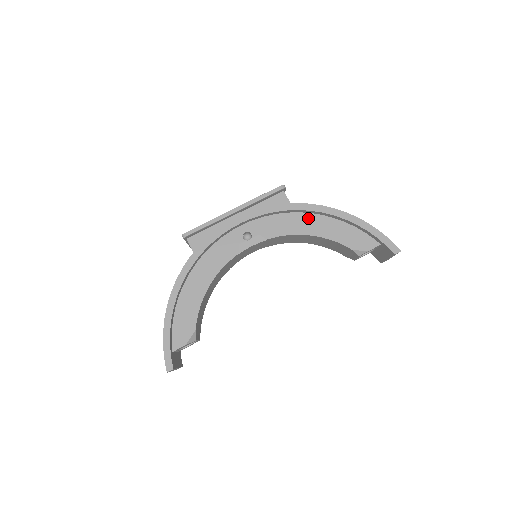
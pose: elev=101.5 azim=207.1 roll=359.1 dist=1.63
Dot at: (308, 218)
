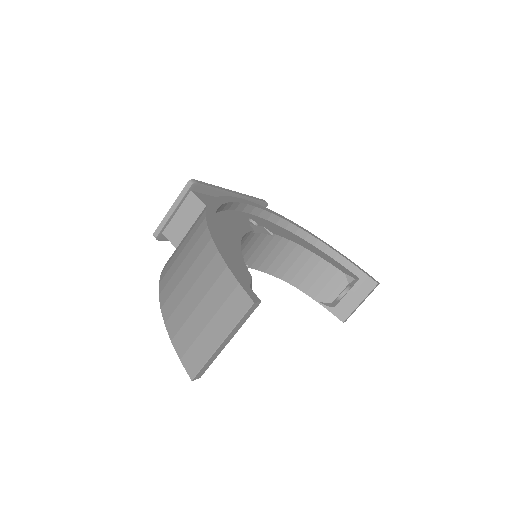
Dot at: (296, 236)
